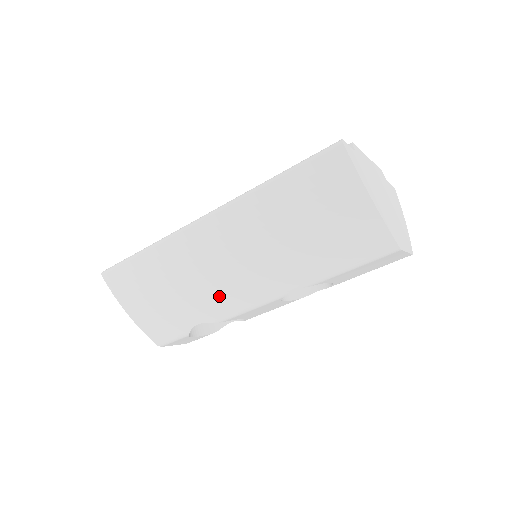
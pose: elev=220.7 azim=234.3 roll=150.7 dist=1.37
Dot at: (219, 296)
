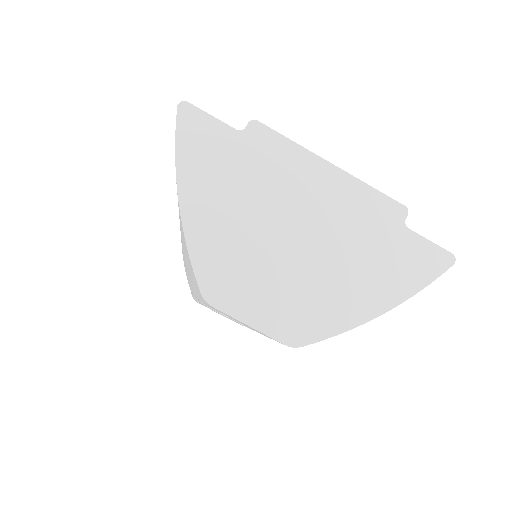
Dot at: occluded
